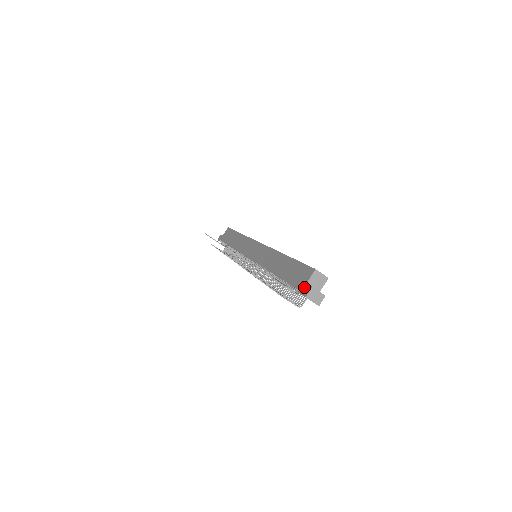
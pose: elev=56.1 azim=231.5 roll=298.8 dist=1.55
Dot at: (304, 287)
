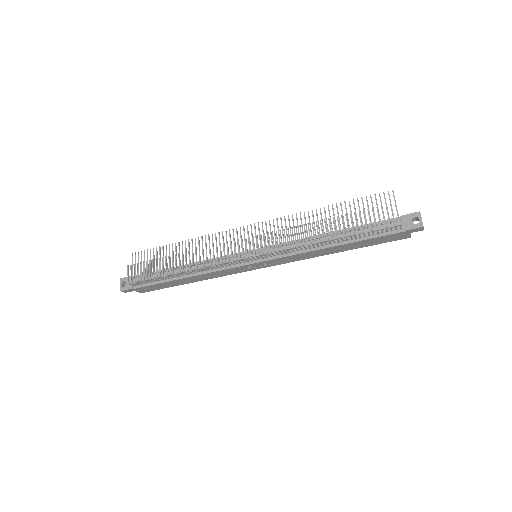
Dot at: occluded
